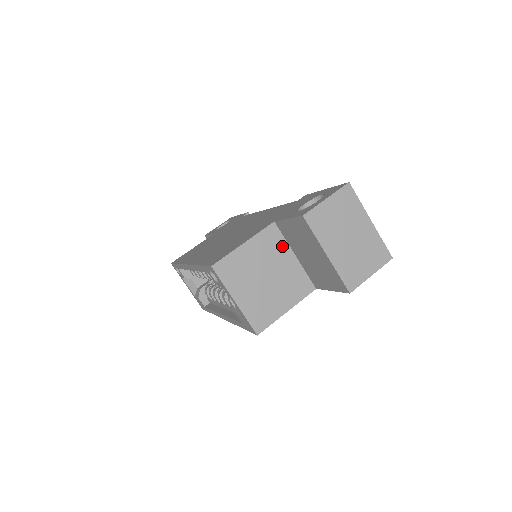
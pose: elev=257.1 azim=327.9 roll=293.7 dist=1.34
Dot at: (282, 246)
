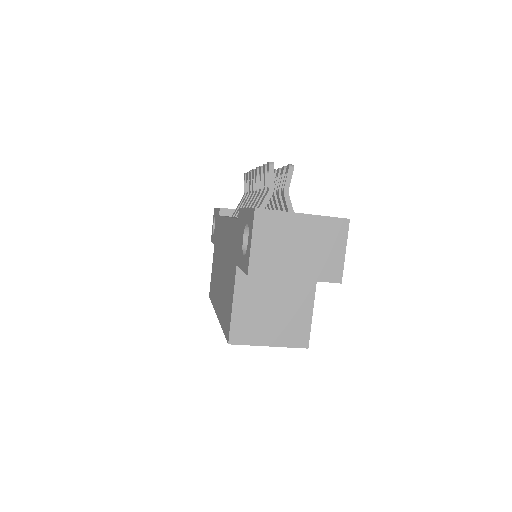
Dot at: occluded
